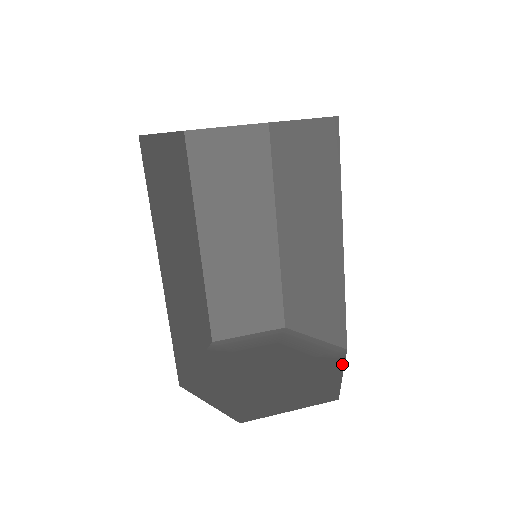
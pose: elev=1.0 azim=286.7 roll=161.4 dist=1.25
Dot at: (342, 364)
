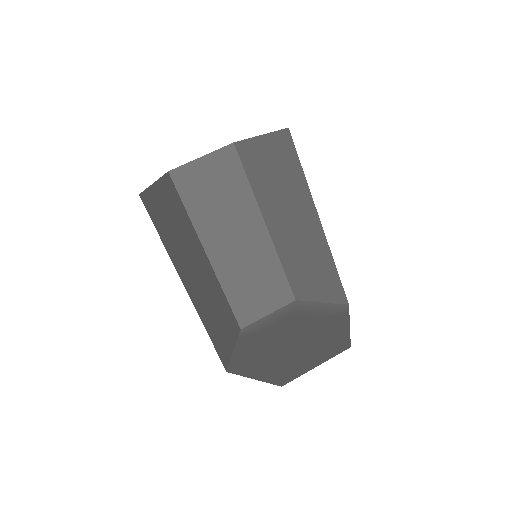
Dot at: (347, 318)
